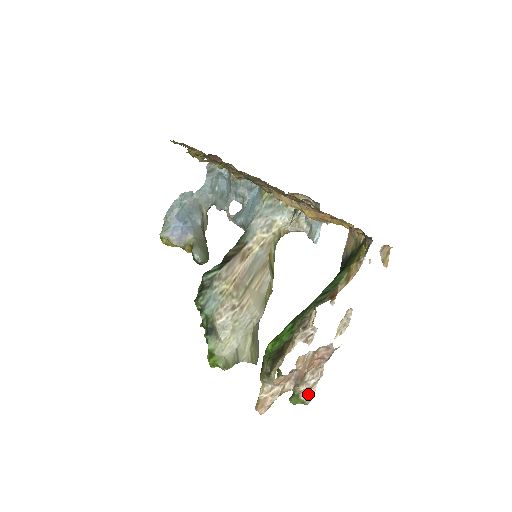
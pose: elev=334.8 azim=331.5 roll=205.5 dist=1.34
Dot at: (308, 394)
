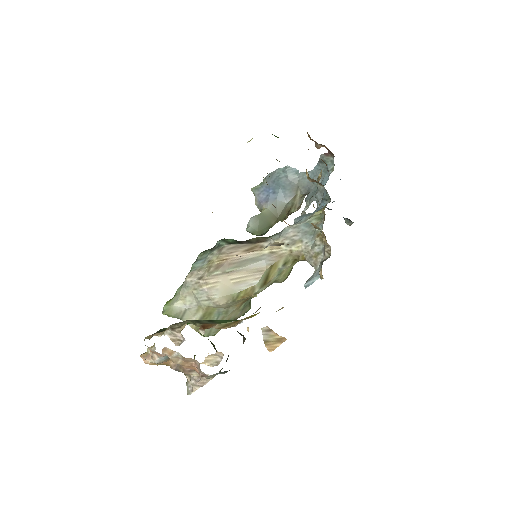
Dot at: (191, 388)
